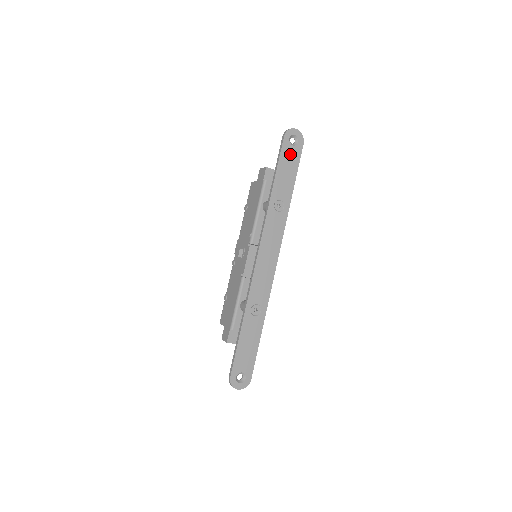
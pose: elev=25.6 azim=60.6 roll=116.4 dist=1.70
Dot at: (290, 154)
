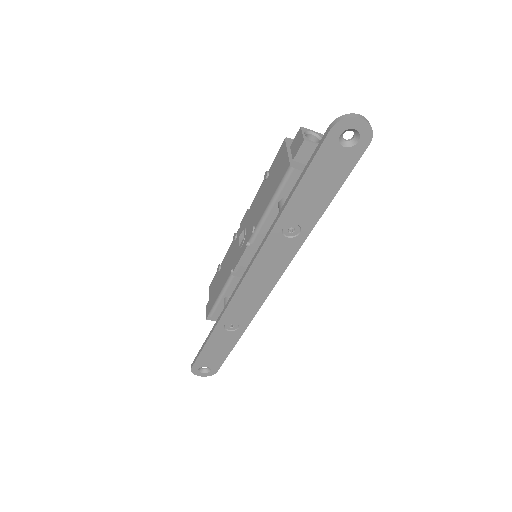
Dot at: (334, 160)
